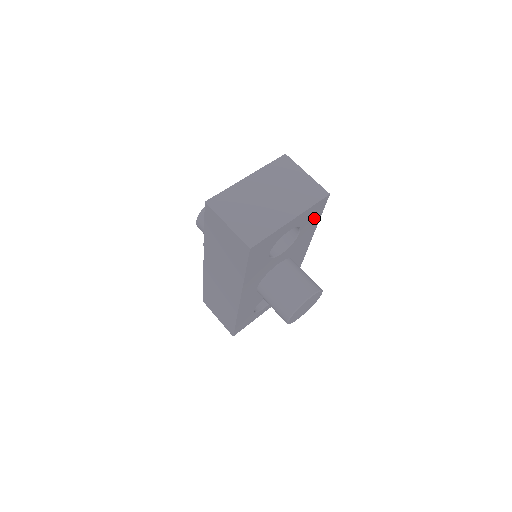
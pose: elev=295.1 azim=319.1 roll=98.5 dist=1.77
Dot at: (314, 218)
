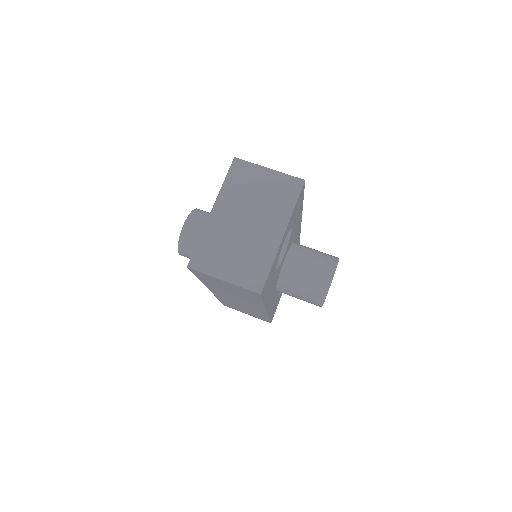
Dot at: (299, 206)
